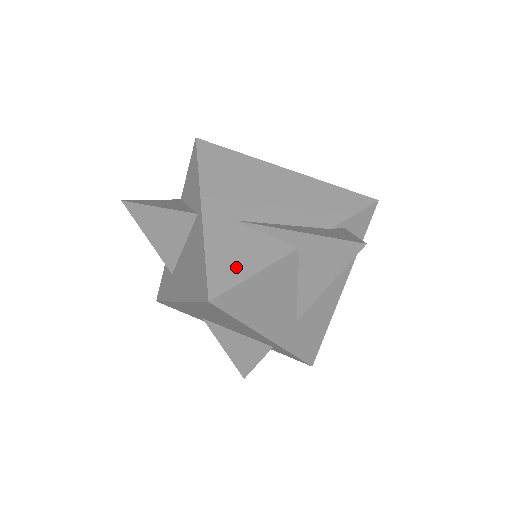
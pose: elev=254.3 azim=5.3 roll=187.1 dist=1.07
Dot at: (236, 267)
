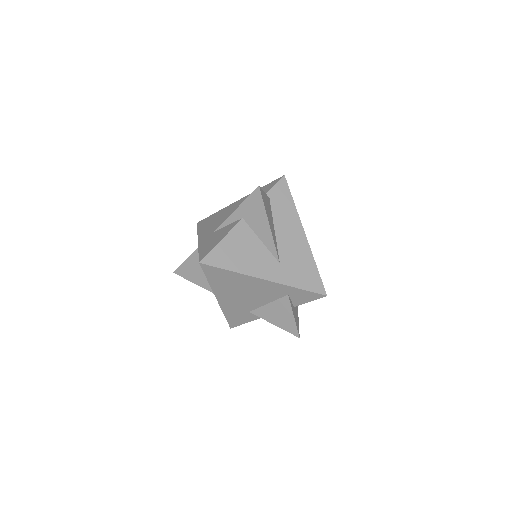
Dot at: (212, 245)
